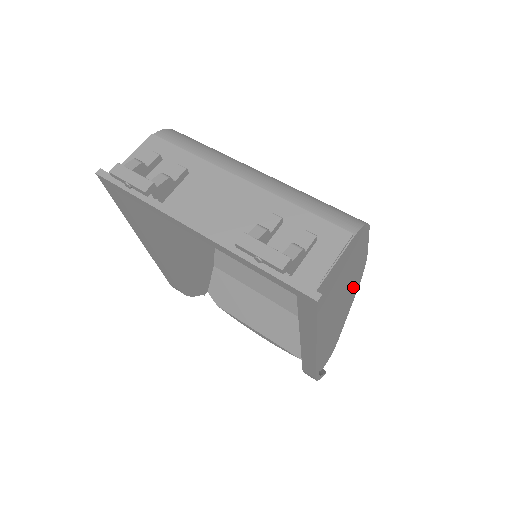
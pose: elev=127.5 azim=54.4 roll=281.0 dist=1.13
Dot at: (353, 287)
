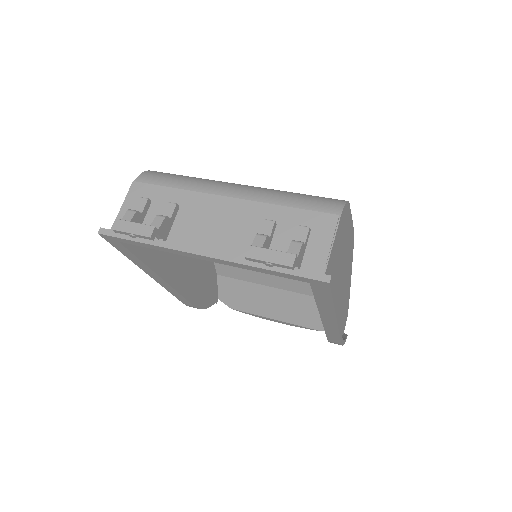
Dot at: (349, 256)
